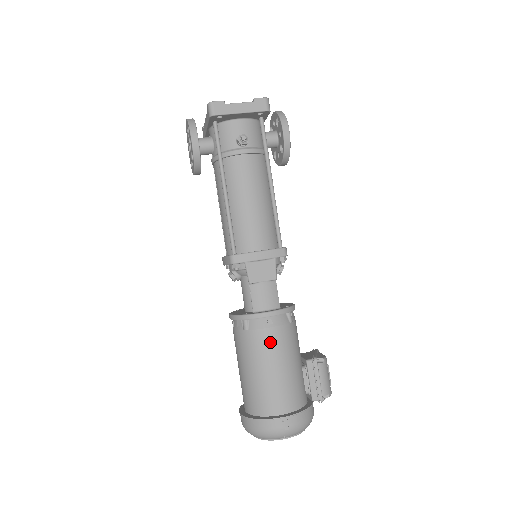
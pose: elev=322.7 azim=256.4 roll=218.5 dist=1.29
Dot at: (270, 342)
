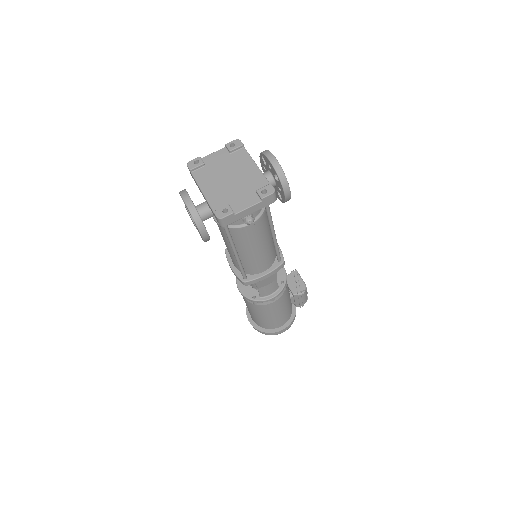
Dot at: (273, 307)
